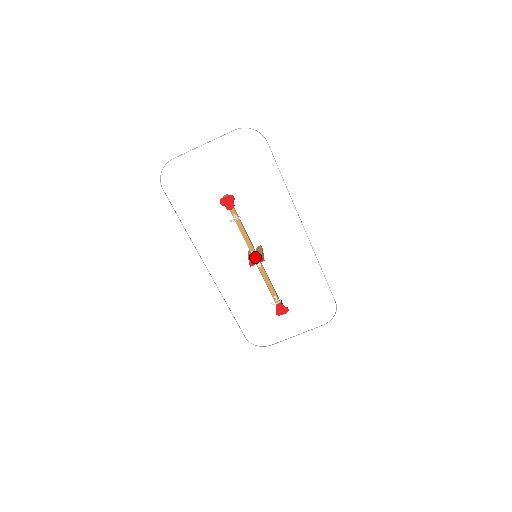
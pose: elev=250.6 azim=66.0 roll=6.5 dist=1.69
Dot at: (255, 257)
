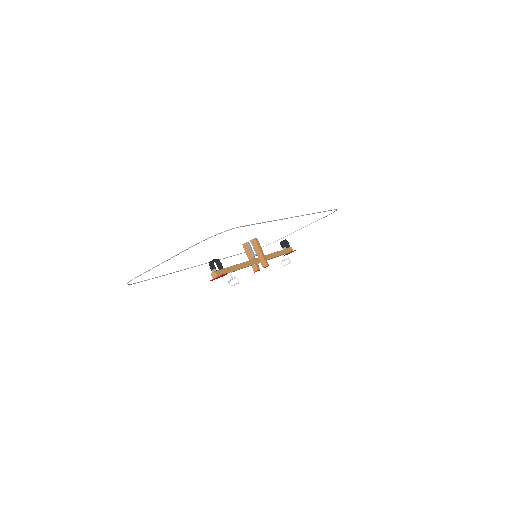
Dot at: (257, 264)
